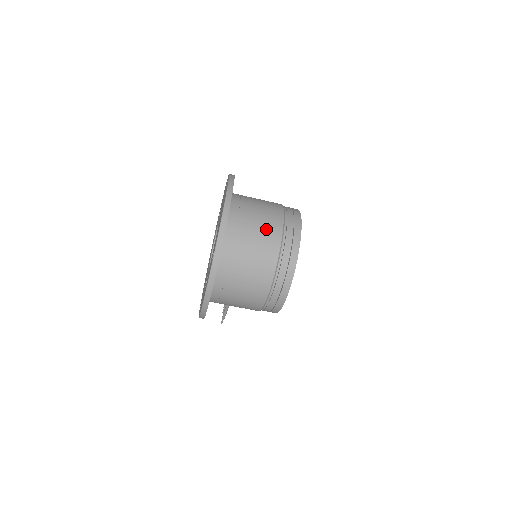
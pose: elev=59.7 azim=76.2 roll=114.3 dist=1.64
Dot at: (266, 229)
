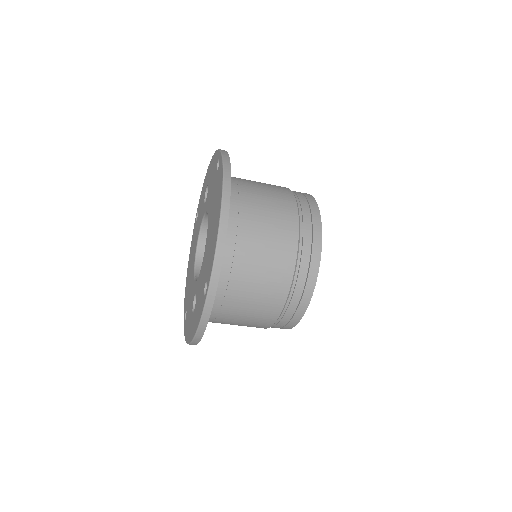
Dot at: (276, 242)
